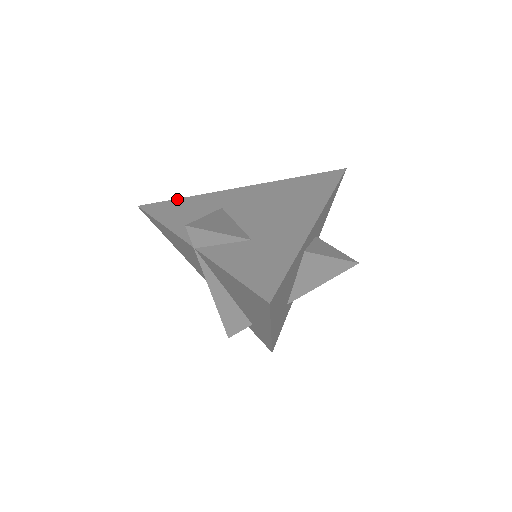
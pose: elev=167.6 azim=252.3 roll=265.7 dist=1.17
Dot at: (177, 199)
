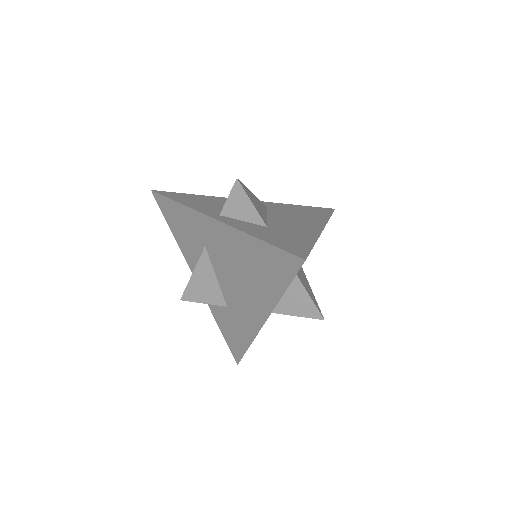
Dot at: (173, 201)
